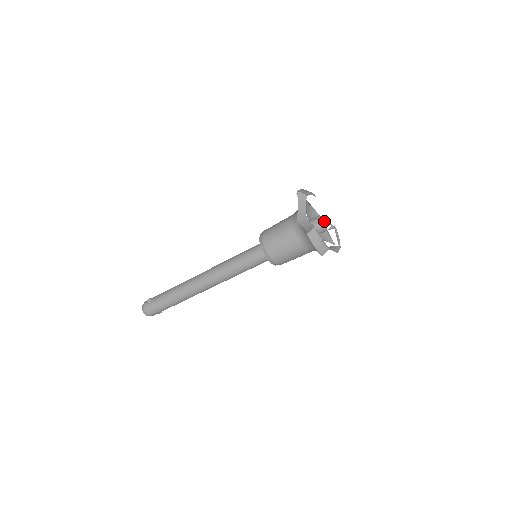
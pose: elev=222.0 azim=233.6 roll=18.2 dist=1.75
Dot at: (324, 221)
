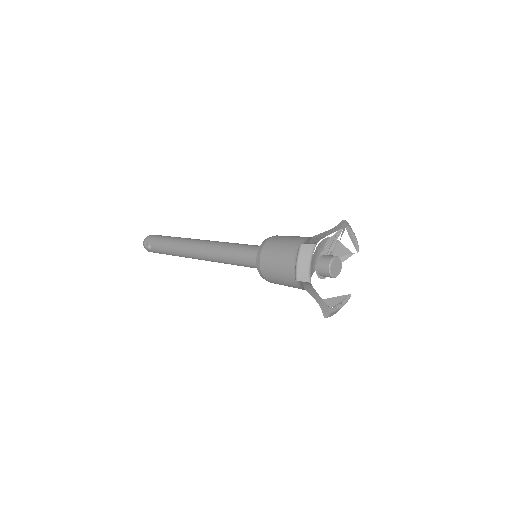
Dot at: (336, 261)
